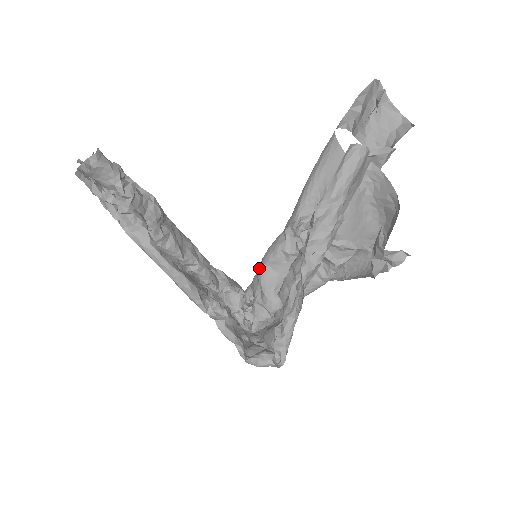
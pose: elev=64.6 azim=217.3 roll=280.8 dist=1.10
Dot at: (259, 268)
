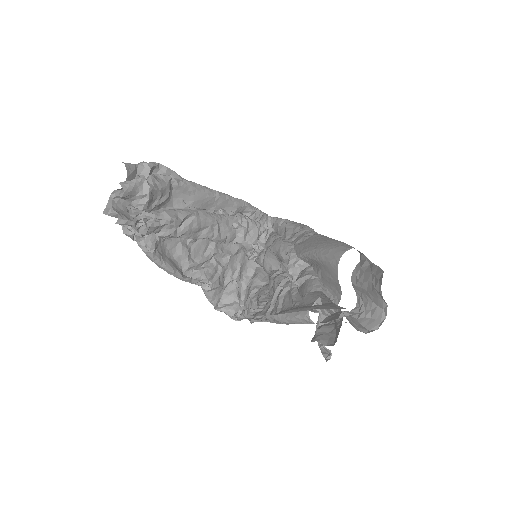
Dot at: (271, 242)
